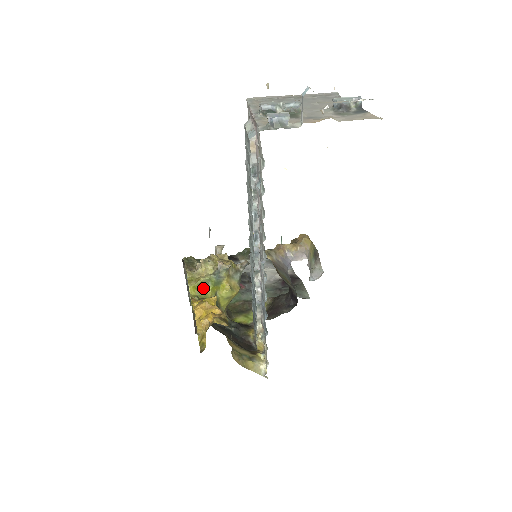
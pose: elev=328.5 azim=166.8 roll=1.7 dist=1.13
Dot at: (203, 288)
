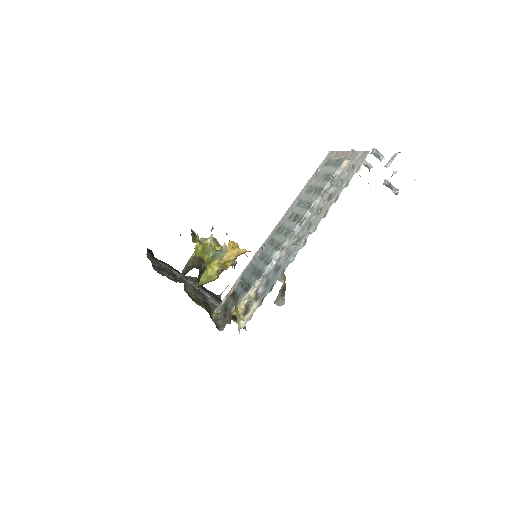
Dot at: (204, 252)
